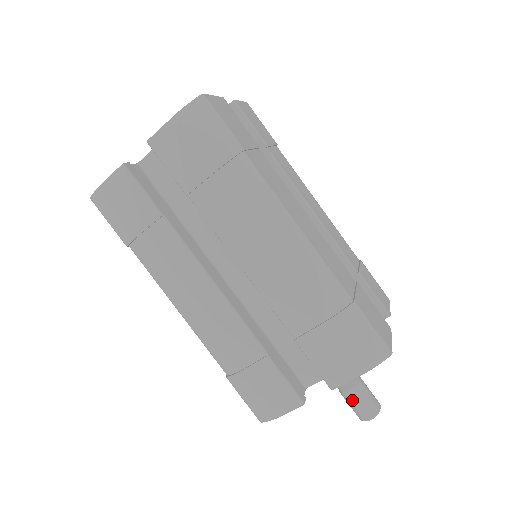
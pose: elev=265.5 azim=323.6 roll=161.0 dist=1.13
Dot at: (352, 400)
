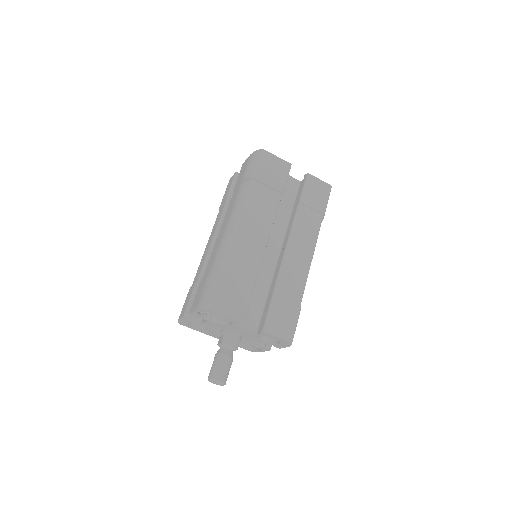
Dot at: (214, 361)
